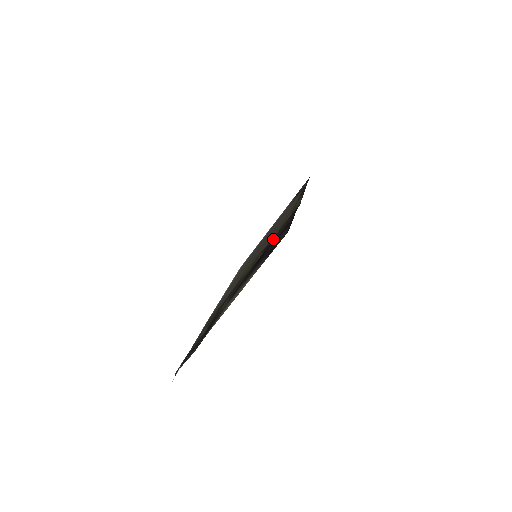
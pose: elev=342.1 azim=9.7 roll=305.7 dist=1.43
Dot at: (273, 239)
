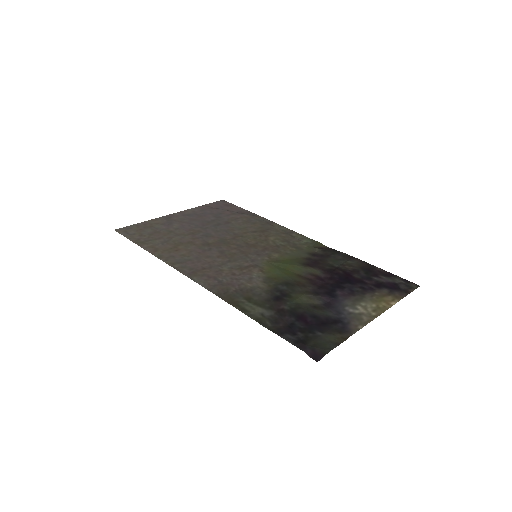
Dot at: (326, 264)
